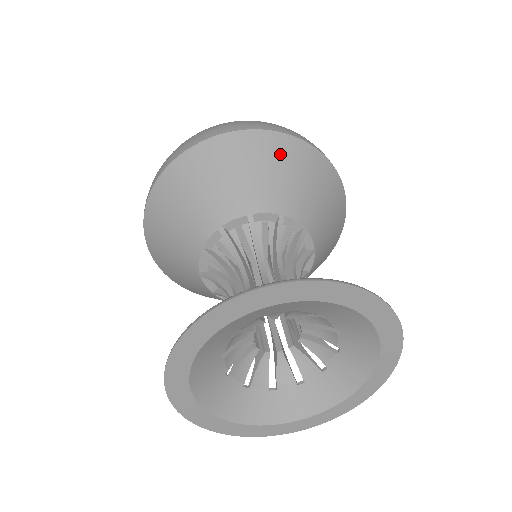
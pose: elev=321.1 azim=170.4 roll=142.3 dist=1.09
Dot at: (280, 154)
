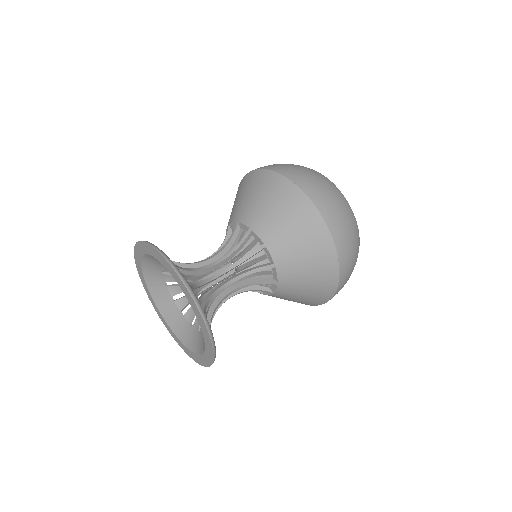
Dot at: (273, 190)
